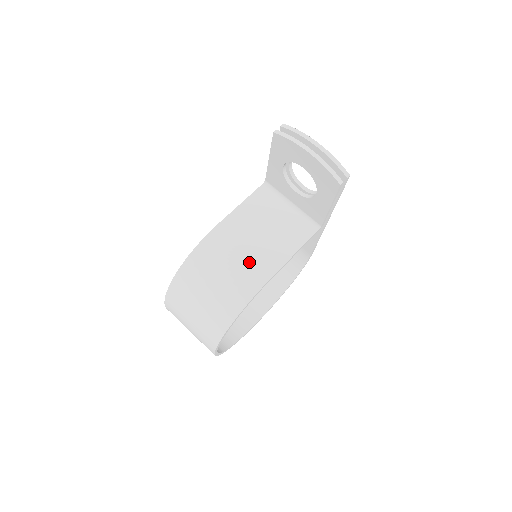
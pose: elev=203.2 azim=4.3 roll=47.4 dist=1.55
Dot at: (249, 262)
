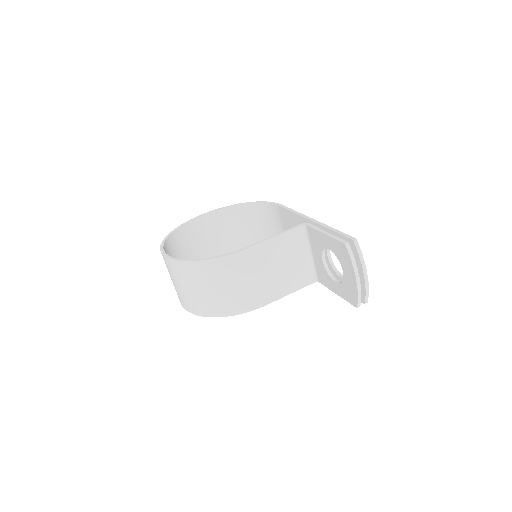
Dot at: (255, 289)
